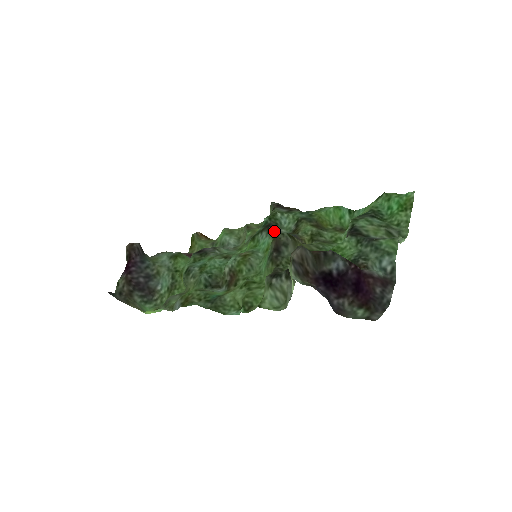
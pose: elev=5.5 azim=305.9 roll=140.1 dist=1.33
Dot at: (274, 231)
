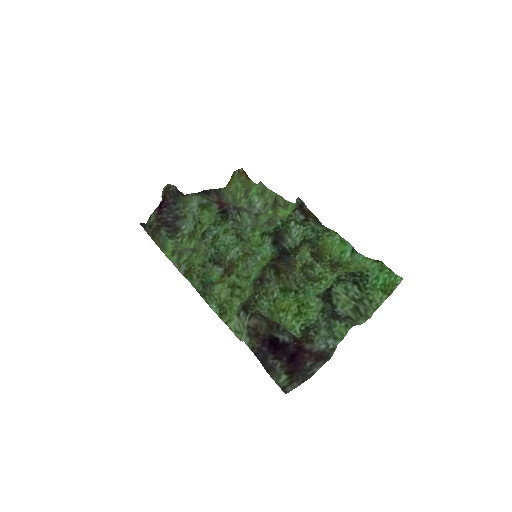
Dot at: (278, 244)
